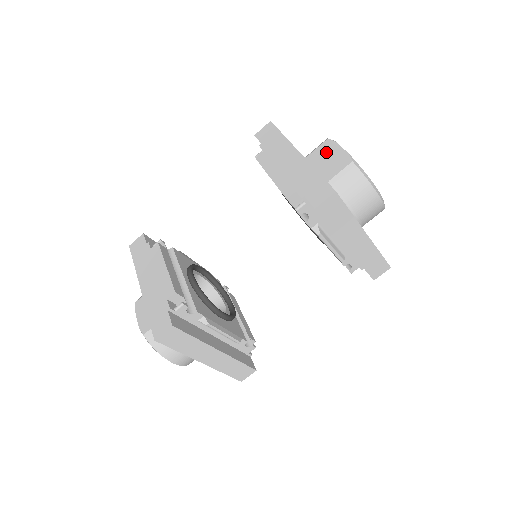
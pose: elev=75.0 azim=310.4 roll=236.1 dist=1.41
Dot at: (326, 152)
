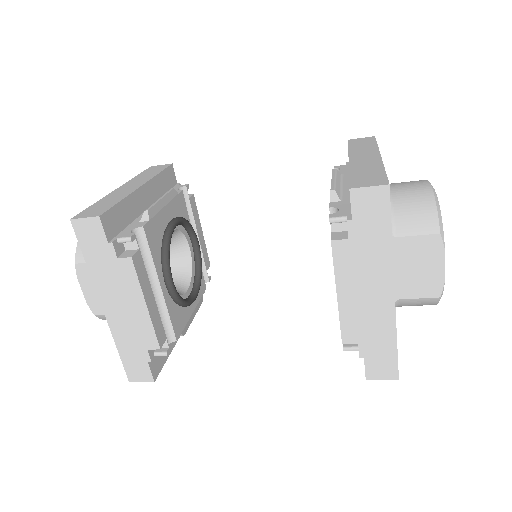
Dot at: (423, 255)
